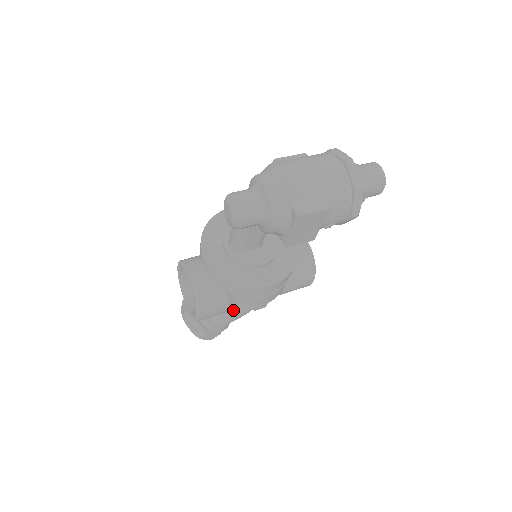
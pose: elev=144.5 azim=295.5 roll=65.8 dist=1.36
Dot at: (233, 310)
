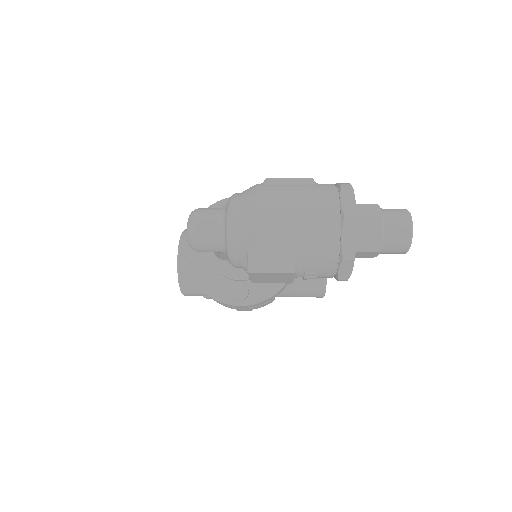
Dot at: occluded
